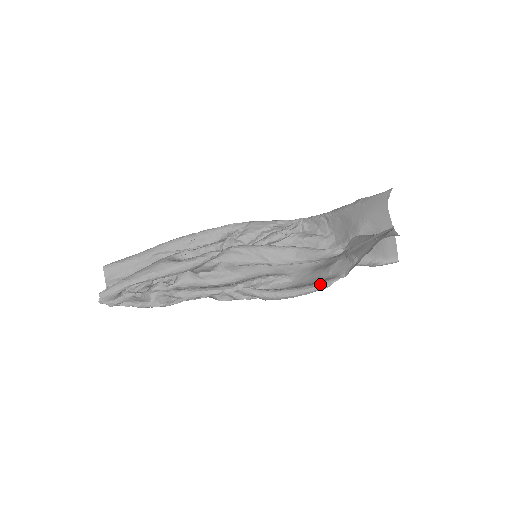
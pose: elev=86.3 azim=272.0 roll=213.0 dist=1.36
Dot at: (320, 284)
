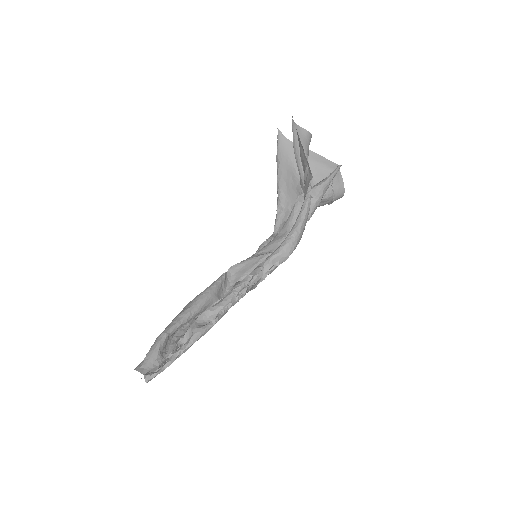
Dot at: (305, 197)
